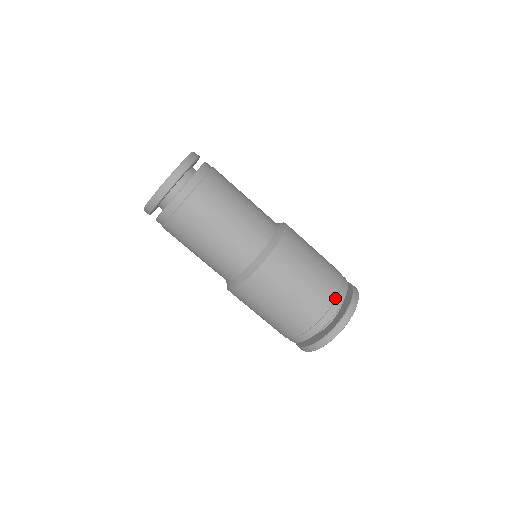
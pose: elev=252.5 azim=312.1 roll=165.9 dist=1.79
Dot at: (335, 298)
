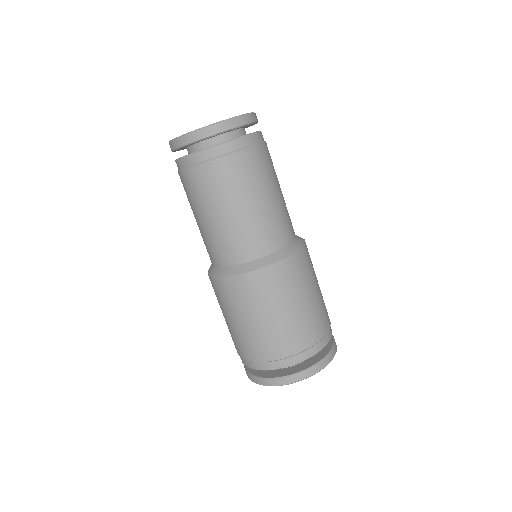
Dot at: (328, 329)
